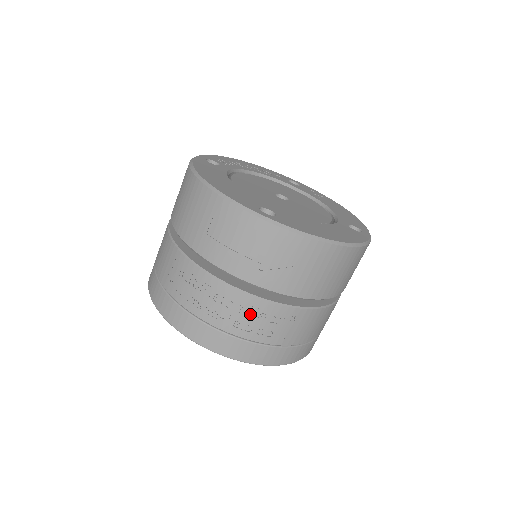
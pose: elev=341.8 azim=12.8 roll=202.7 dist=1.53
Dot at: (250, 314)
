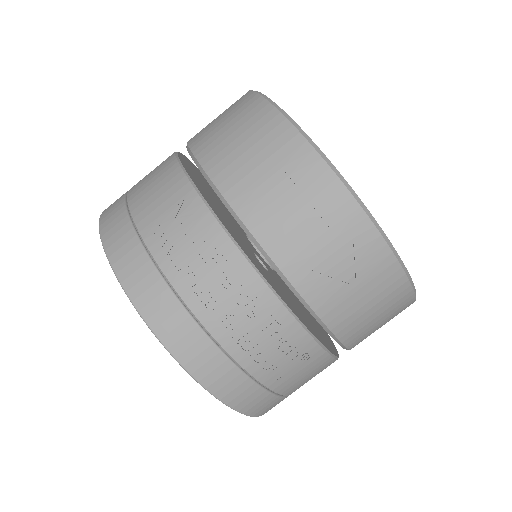
Dot at: (262, 326)
